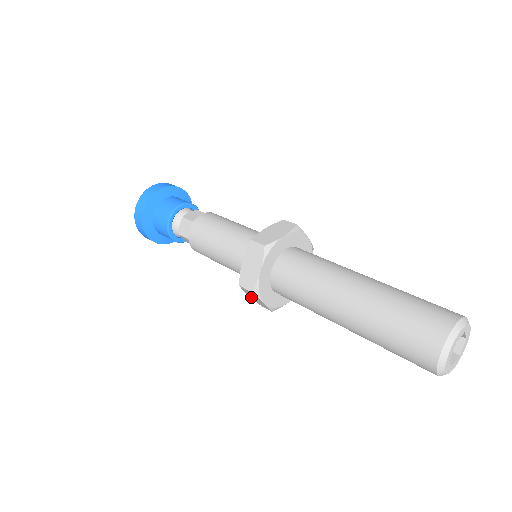
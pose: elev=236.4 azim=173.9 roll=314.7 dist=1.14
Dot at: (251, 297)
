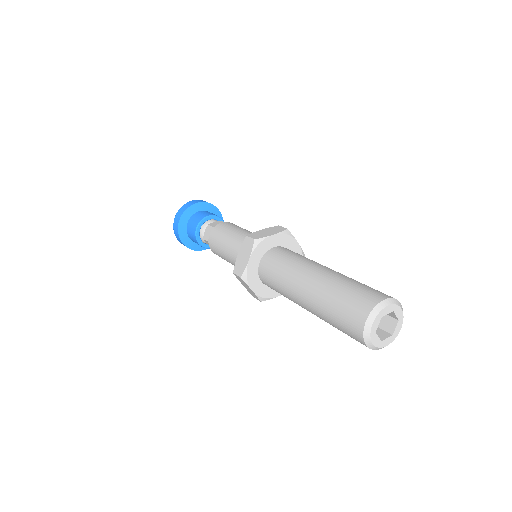
Dot at: (238, 258)
